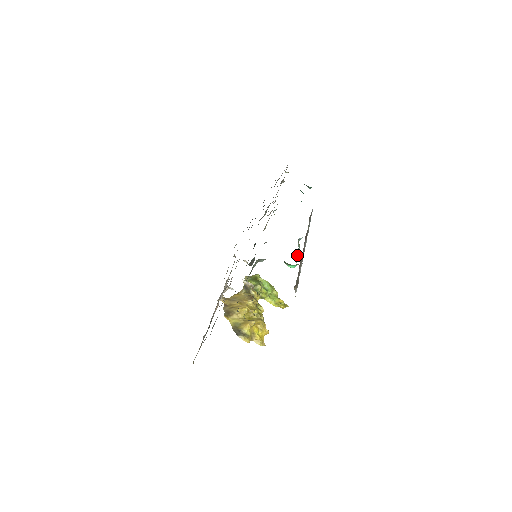
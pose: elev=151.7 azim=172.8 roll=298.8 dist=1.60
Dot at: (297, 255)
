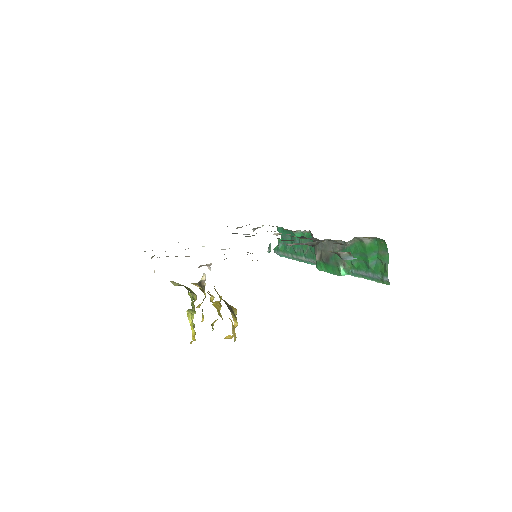
Dot at: (331, 272)
